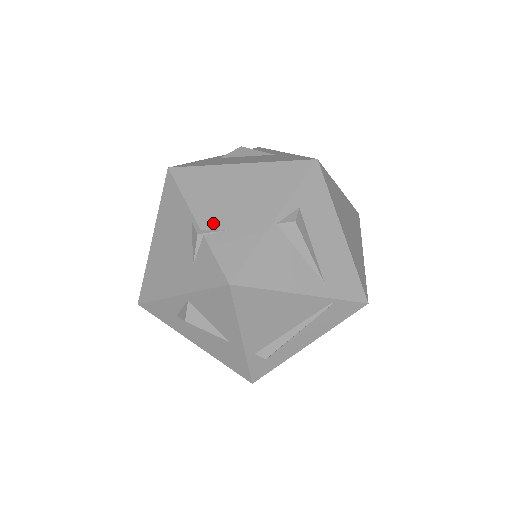
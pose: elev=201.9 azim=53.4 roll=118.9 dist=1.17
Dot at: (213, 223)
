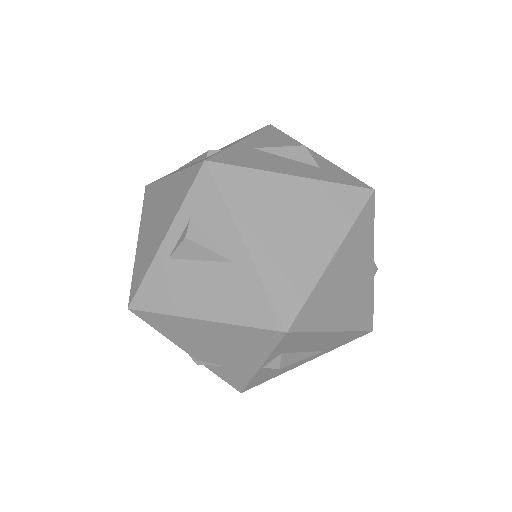
Dot at: (205, 359)
